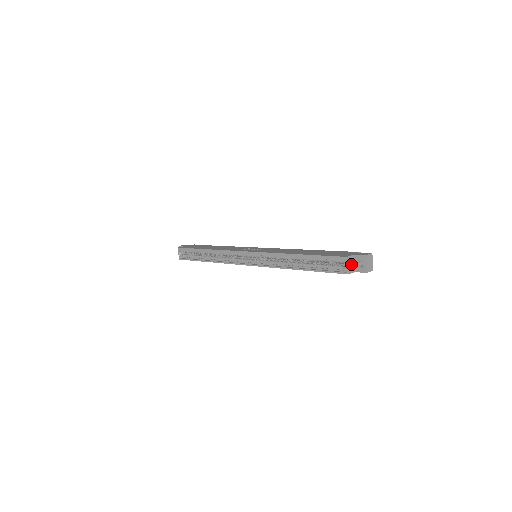
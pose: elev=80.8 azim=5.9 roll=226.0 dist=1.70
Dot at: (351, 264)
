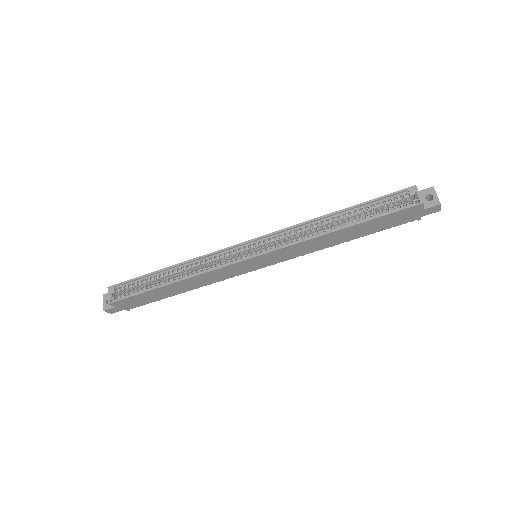
Dot at: occluded
